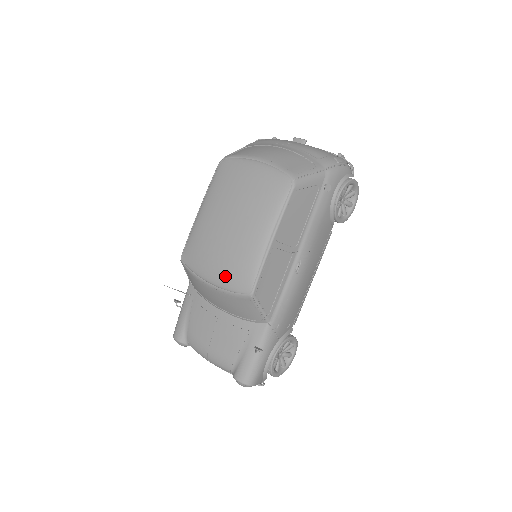
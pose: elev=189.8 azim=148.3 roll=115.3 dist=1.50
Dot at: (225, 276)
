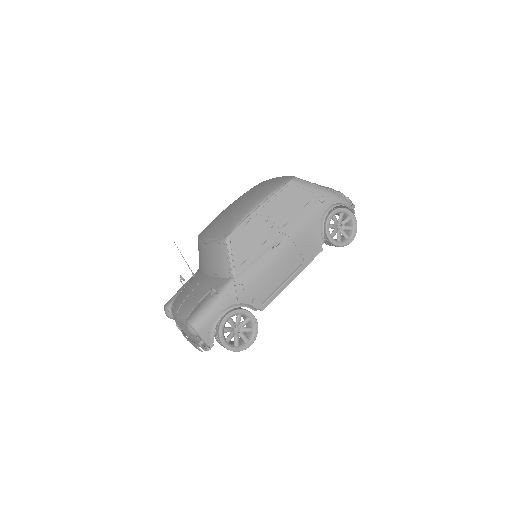
Dot at: (217, 230)
